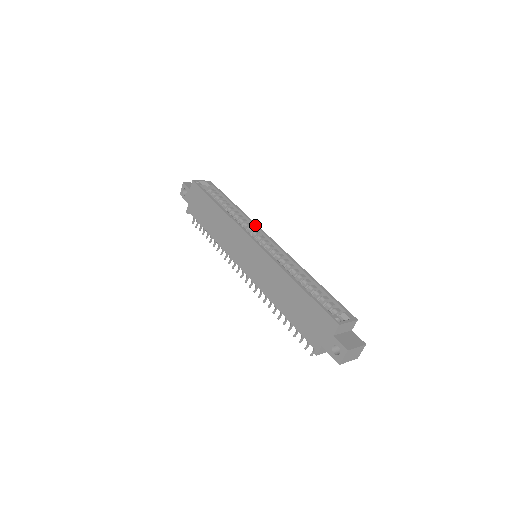
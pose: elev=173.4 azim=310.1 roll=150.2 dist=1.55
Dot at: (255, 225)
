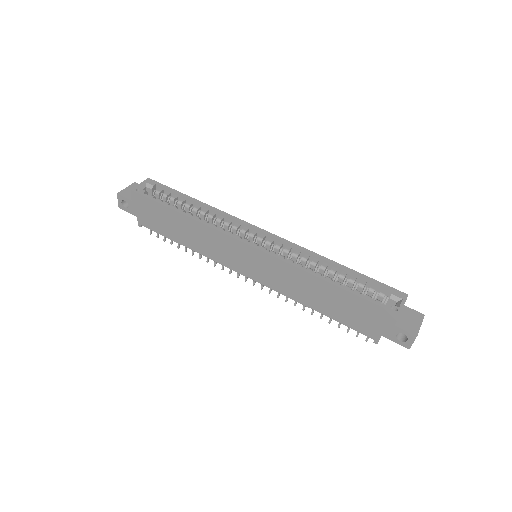
Dot at: (238, 220)
